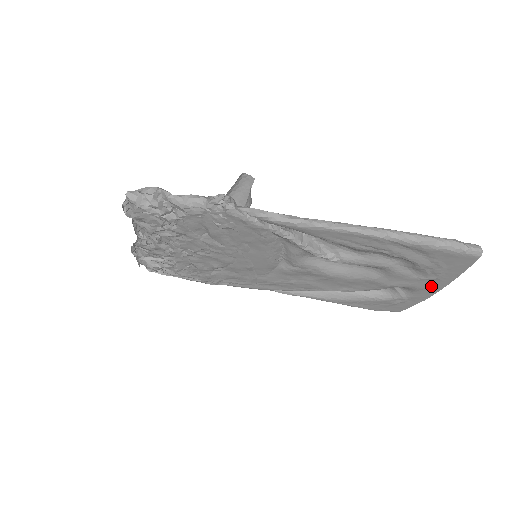
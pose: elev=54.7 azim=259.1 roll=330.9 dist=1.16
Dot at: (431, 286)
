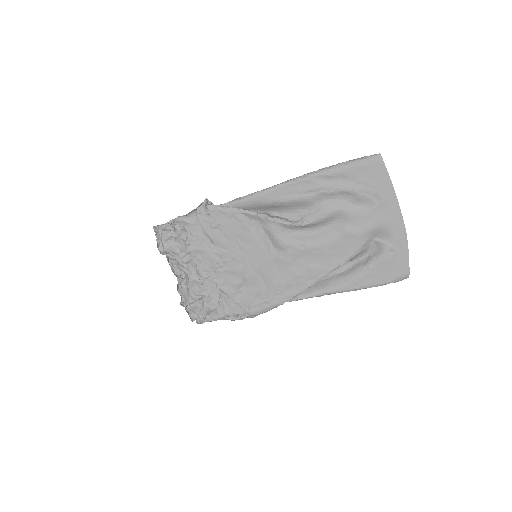
Dot at: (391, 215)
